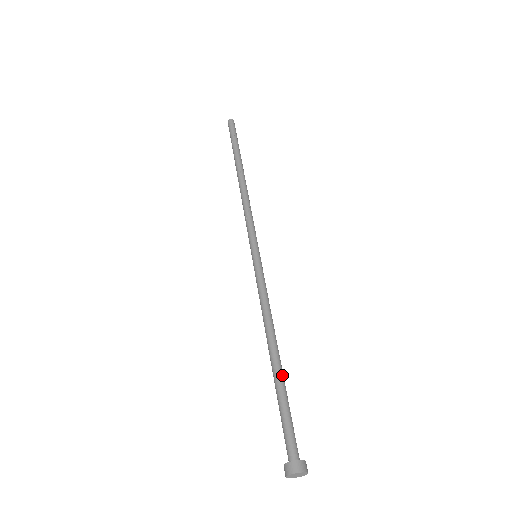
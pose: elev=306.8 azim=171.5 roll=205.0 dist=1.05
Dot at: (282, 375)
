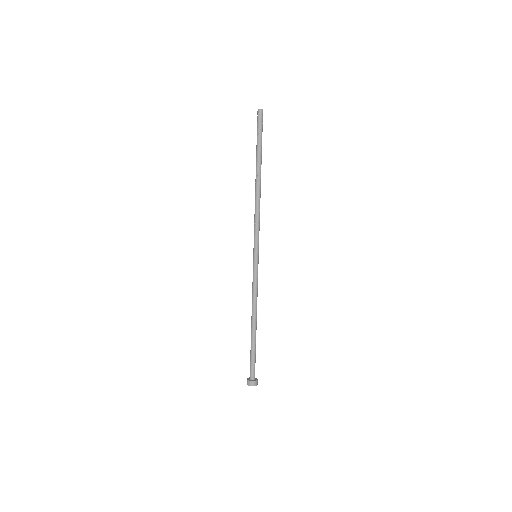
Dot at: (254, 338)
